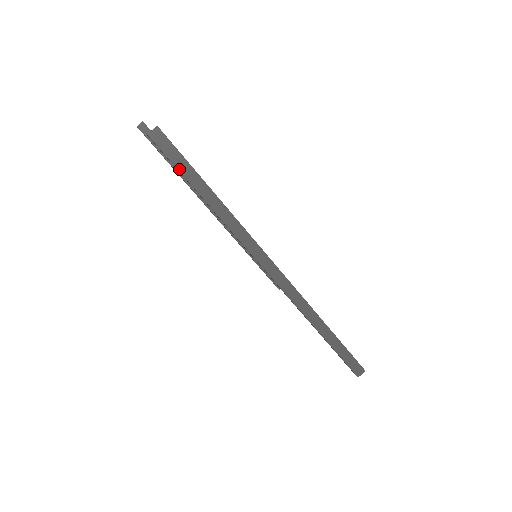
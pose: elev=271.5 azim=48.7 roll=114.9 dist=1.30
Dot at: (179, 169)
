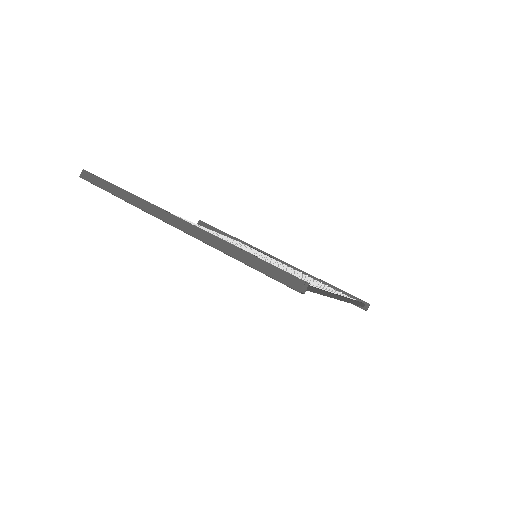
Dot at: (98, 185)
